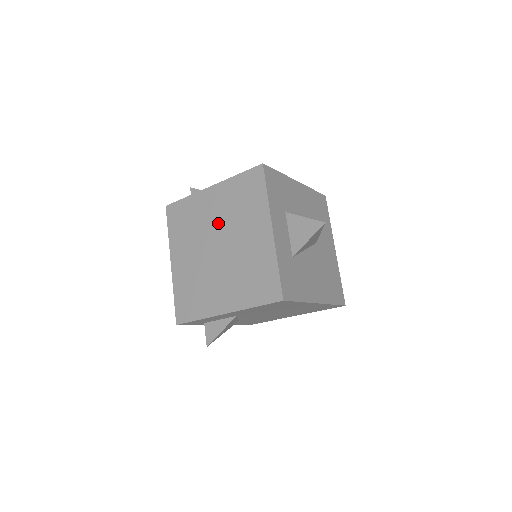
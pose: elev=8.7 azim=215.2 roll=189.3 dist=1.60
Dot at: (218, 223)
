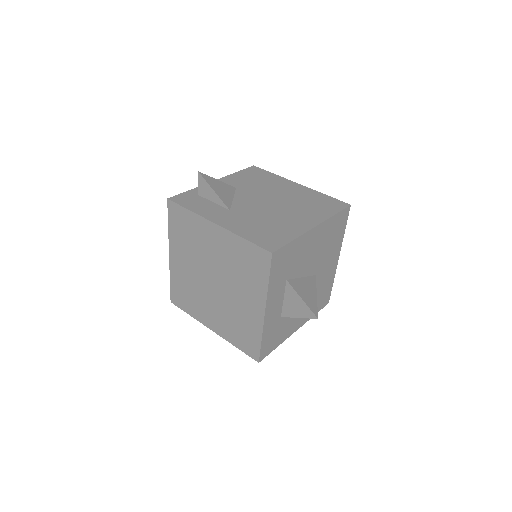
Dot at: (217, 263)
